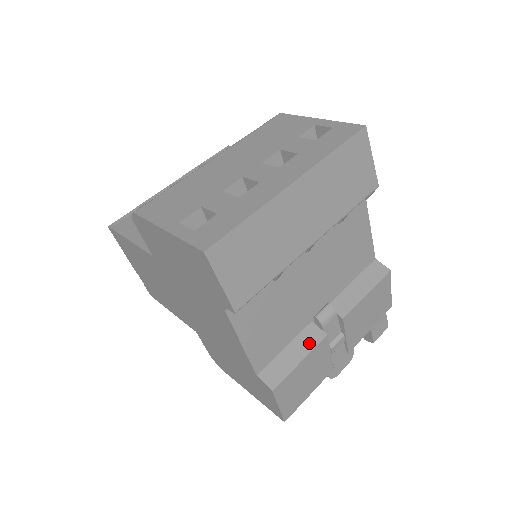
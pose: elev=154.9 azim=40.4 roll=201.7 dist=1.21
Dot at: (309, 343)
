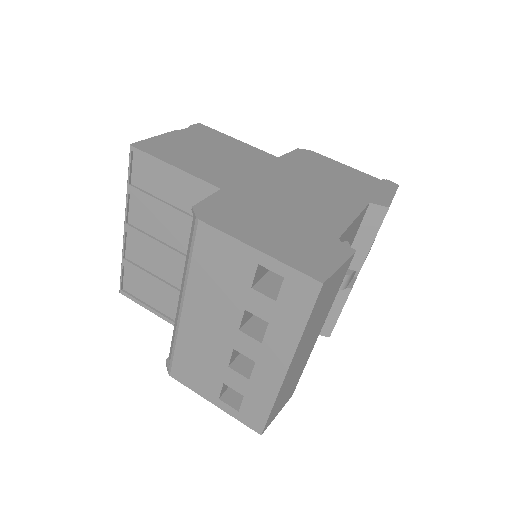
Dot at: (340, 300)
